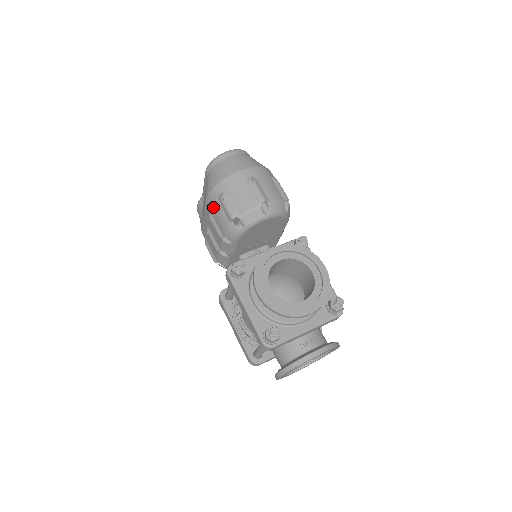
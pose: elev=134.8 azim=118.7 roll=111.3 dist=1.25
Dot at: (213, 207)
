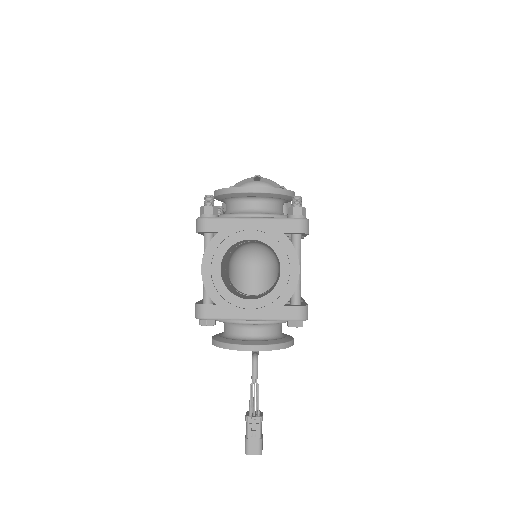
Dot at: occluded
